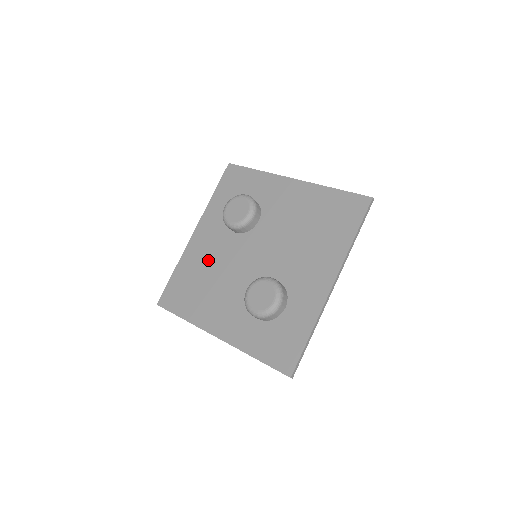
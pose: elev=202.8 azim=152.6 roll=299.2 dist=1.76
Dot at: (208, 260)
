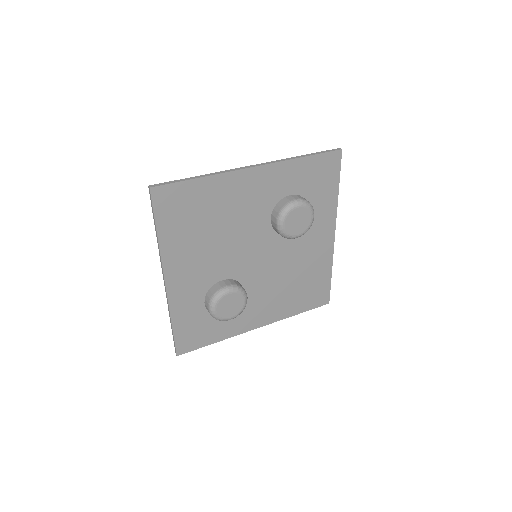
Dot at: (232, 212)
